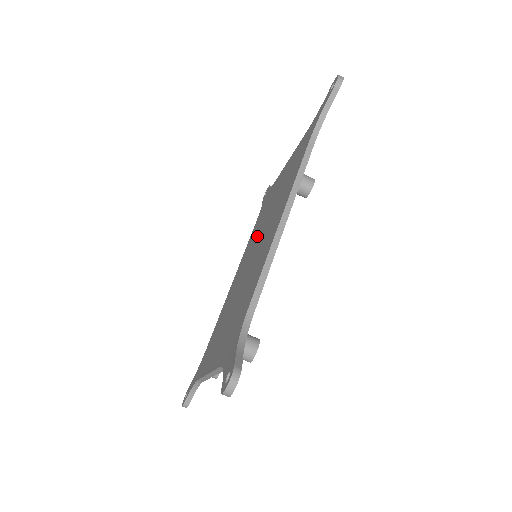
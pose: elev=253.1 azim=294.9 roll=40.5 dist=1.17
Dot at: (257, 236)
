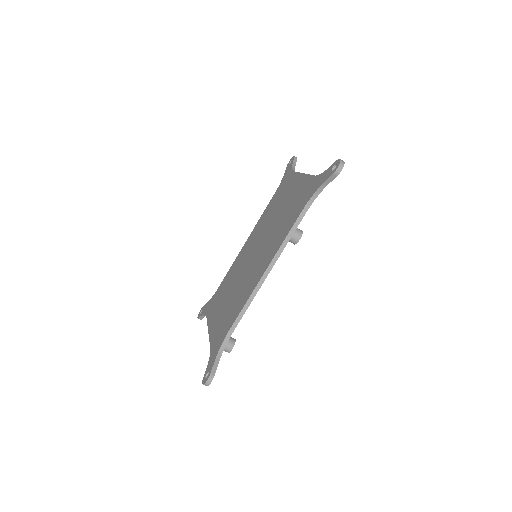
Dot at: (263, 233)
